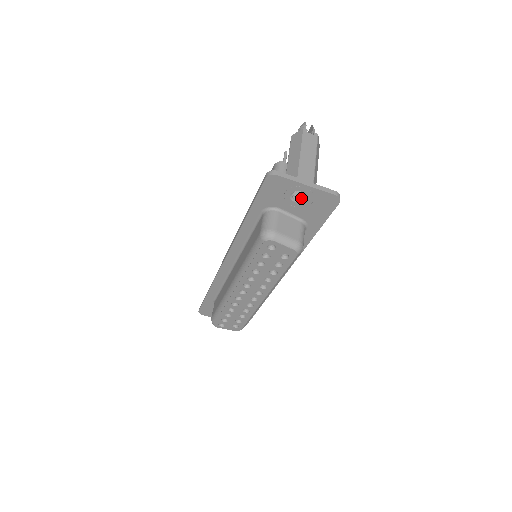
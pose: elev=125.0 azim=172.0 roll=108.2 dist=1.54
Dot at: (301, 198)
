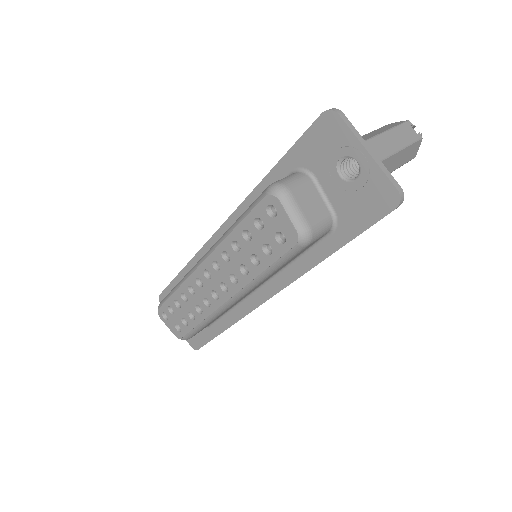
Dot at: (350, 177)
